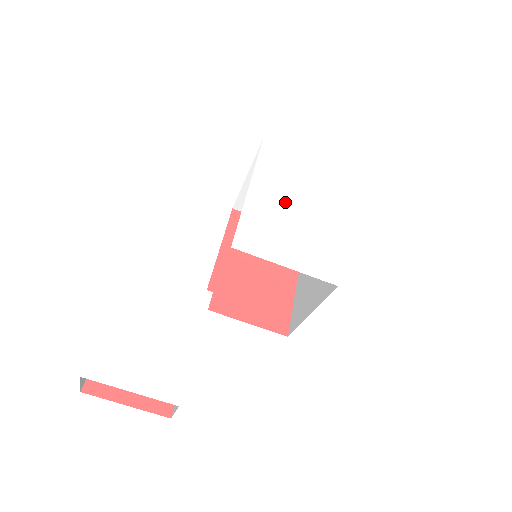
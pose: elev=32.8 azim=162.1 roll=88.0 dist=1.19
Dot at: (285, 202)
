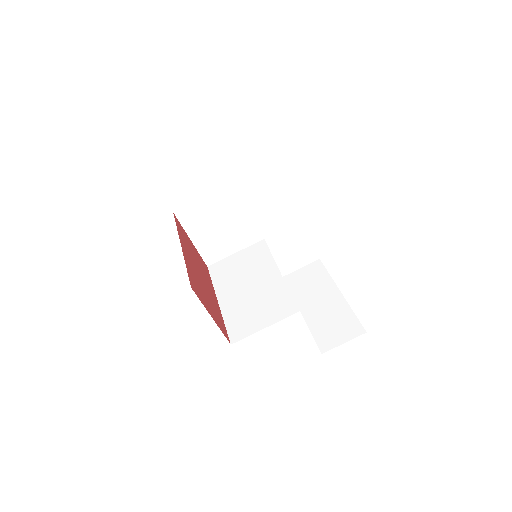
Dot at: occluded
